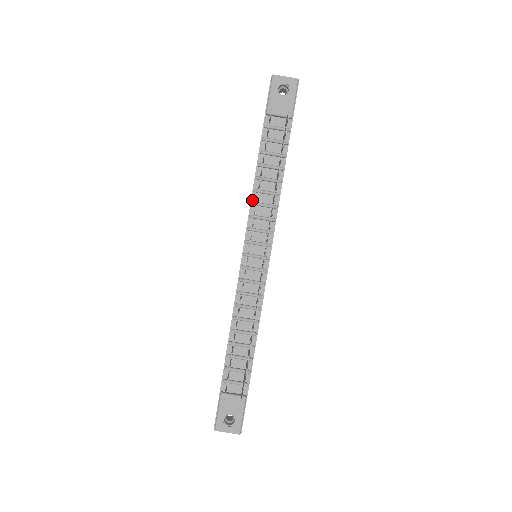
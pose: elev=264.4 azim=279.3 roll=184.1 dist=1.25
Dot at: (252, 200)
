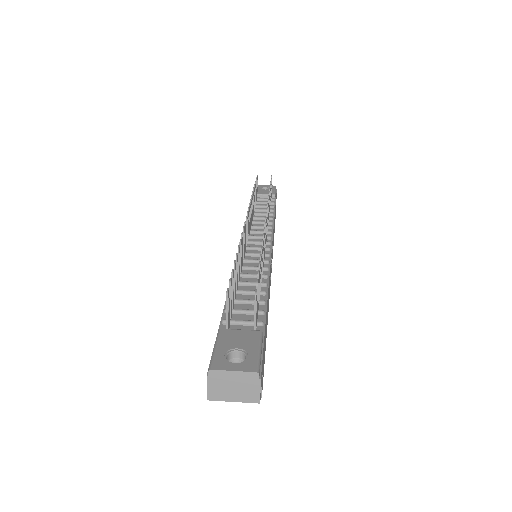
Dot at: occluded
